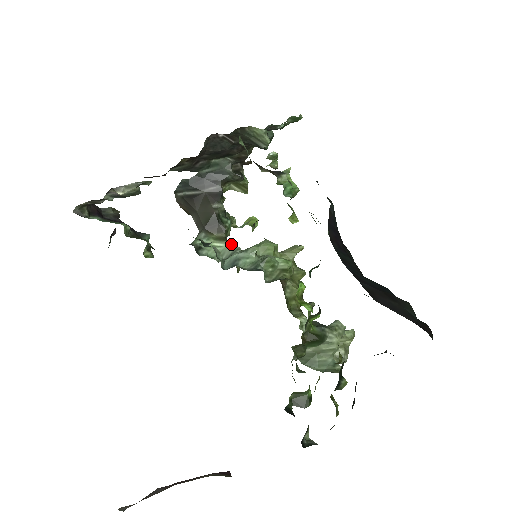
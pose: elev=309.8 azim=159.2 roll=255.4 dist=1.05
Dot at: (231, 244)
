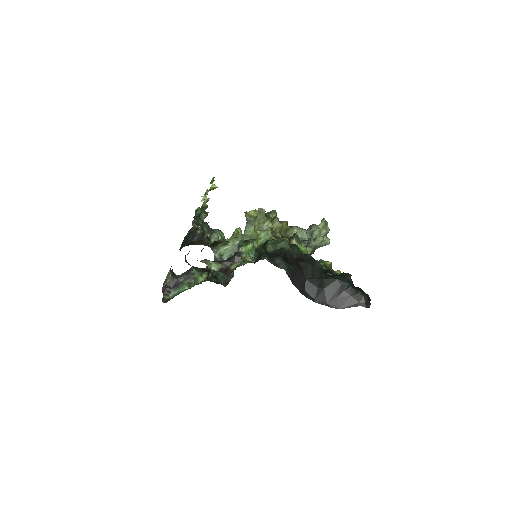
Dot at: (232, 244)
